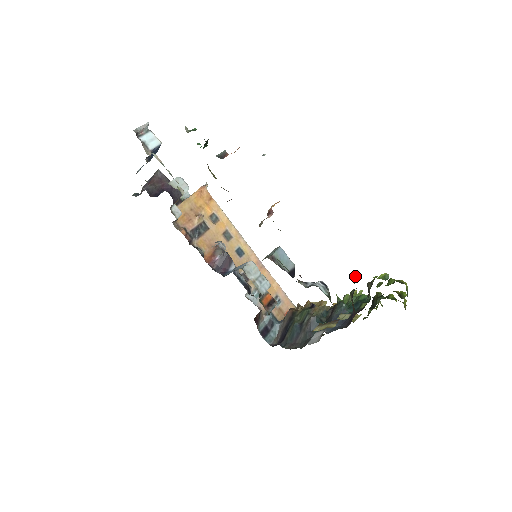
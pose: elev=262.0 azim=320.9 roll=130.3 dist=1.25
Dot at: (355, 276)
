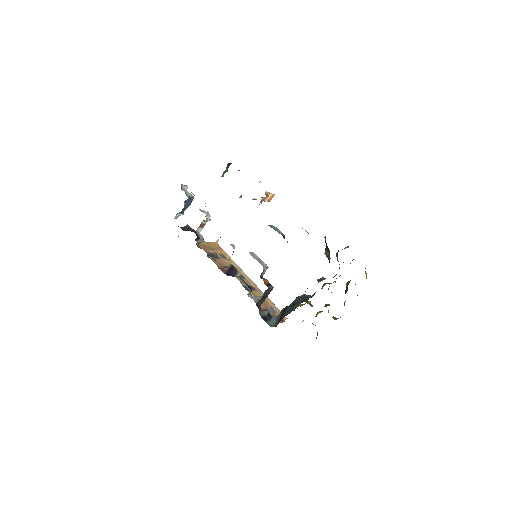
Dot at: (325, 236)
